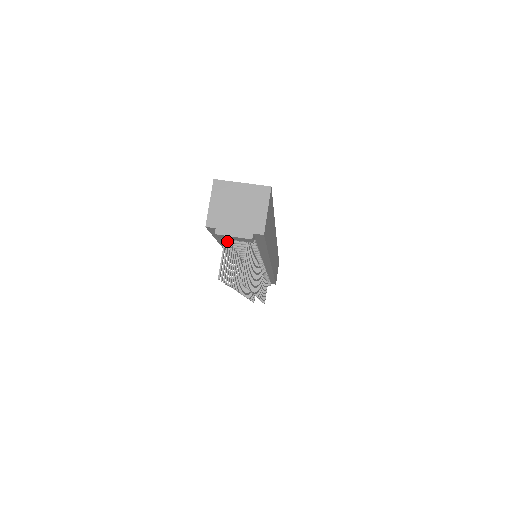
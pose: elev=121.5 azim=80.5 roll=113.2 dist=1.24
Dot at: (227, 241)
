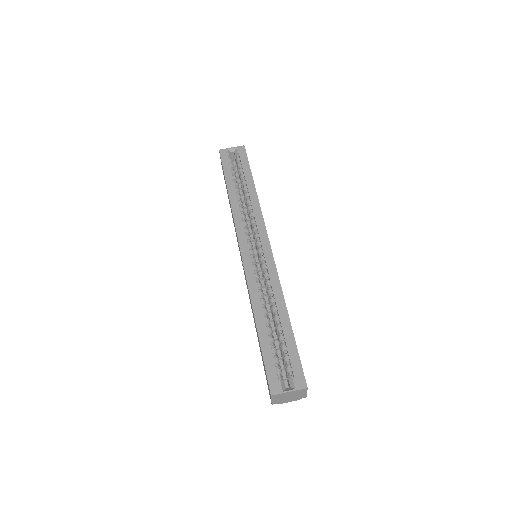
Dot at: occluded
